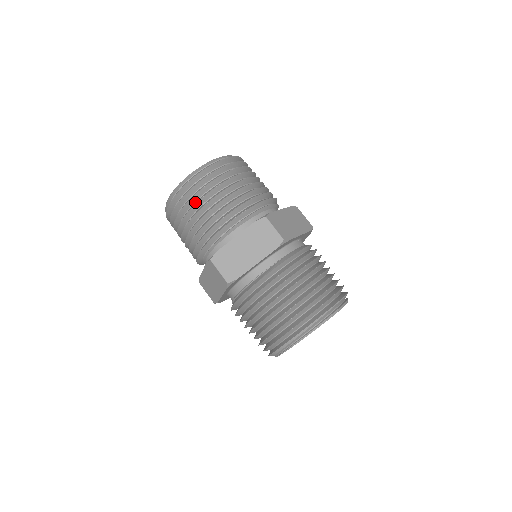
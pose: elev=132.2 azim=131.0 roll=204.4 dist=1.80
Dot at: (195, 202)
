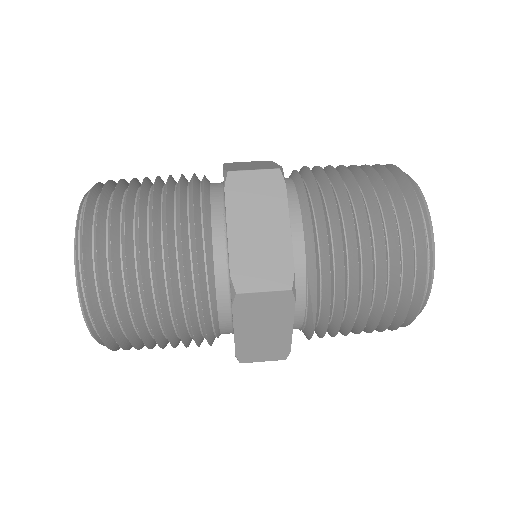
Dot at: (139, 337)
